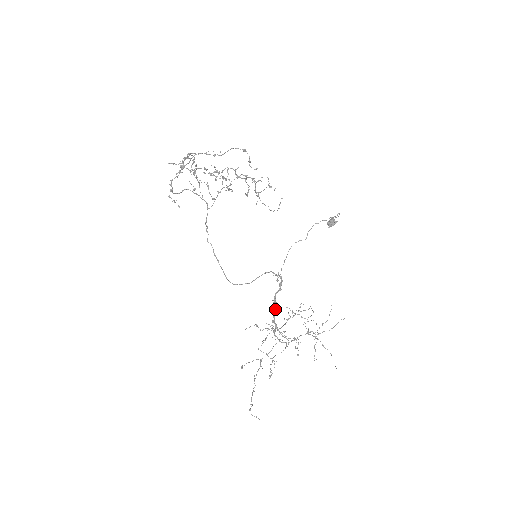
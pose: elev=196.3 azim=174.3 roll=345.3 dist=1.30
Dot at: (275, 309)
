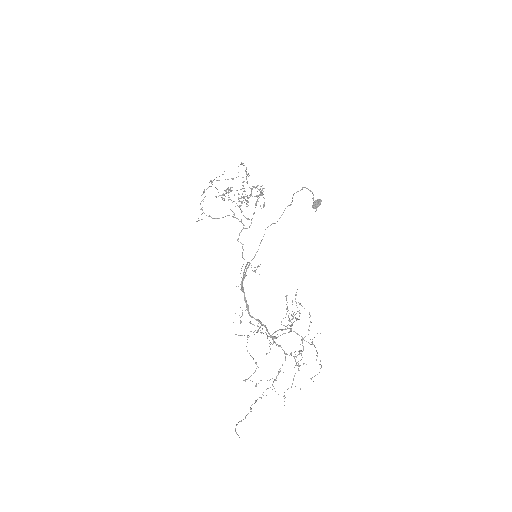
Dot at: (245, 298)
